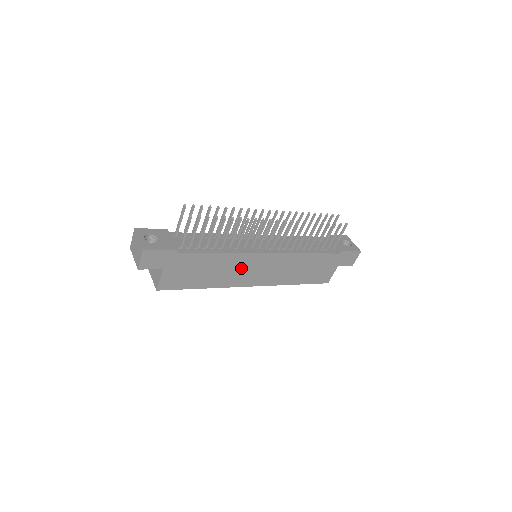
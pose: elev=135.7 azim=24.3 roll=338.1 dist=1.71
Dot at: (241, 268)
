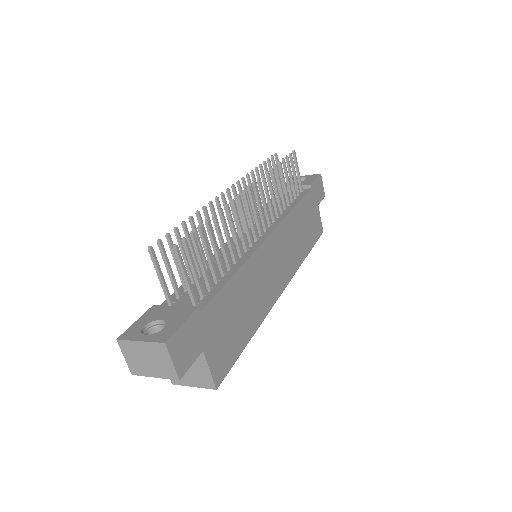
Dot at: (263, 276)
